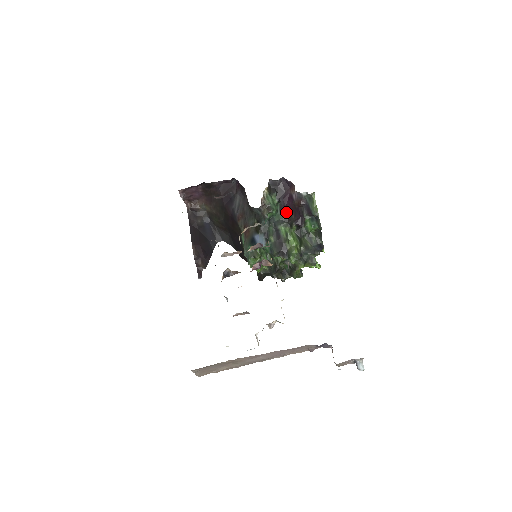
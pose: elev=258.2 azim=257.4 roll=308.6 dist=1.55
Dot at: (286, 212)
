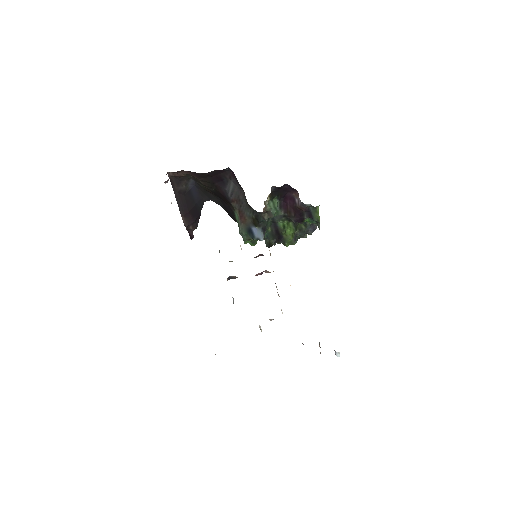
Dot at: (286, 209)
